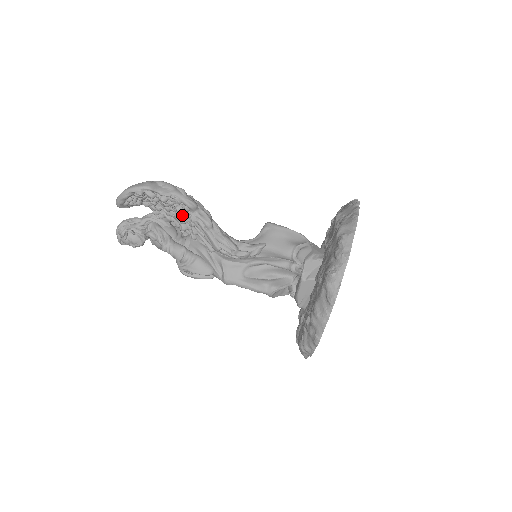
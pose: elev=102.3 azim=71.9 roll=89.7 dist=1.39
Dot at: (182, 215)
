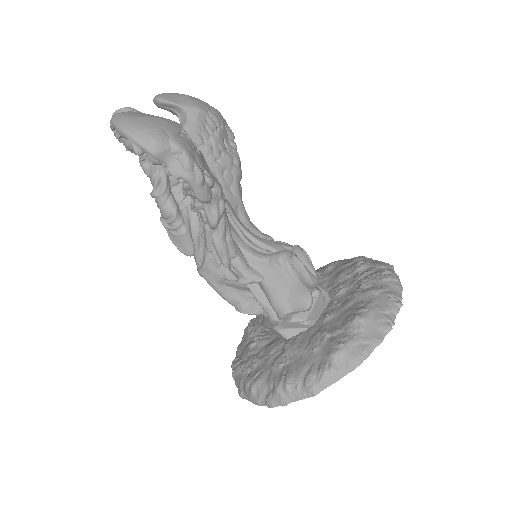
Dot at: occluded
